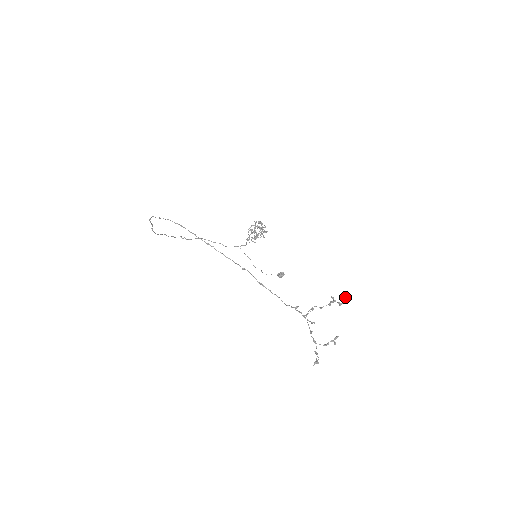
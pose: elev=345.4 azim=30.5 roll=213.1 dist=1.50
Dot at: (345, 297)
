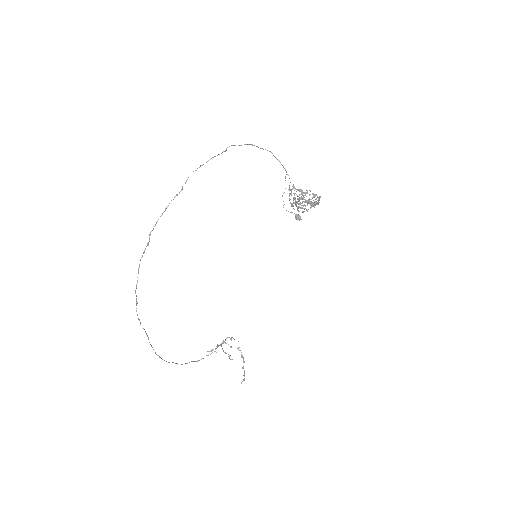
Dot at: occluded
